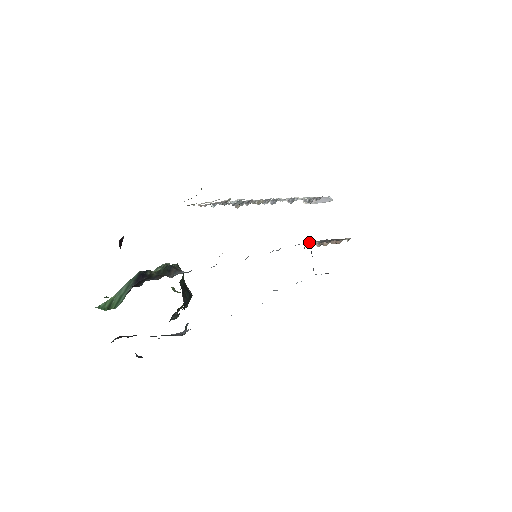
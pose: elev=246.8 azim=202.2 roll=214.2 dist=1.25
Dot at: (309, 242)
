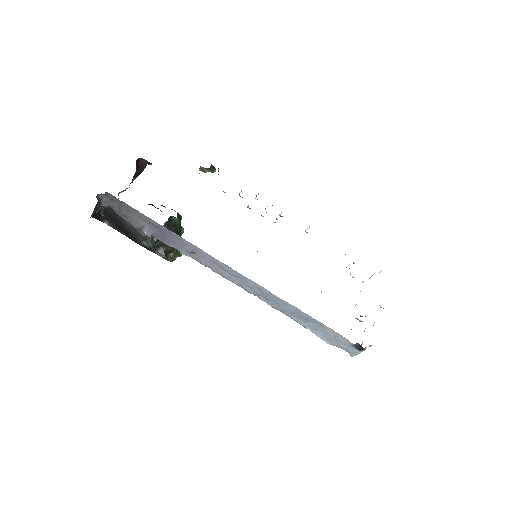
Dot at: occluded
